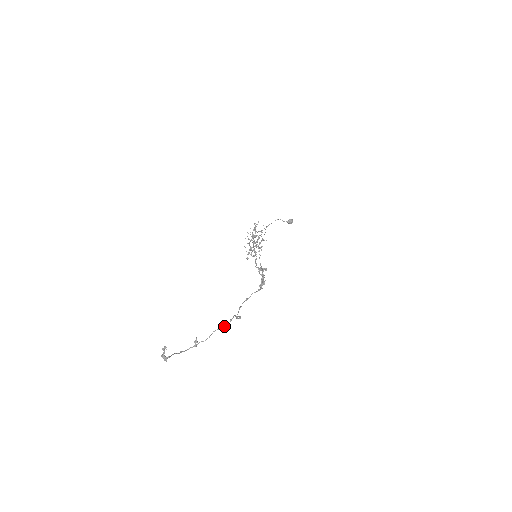
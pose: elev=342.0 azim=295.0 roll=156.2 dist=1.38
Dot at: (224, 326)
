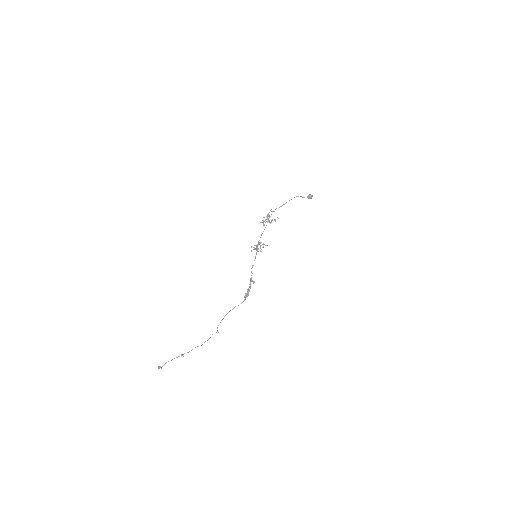
Dot at: occluded
